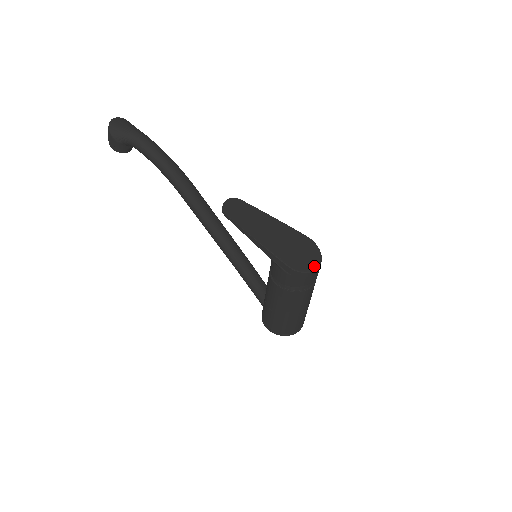
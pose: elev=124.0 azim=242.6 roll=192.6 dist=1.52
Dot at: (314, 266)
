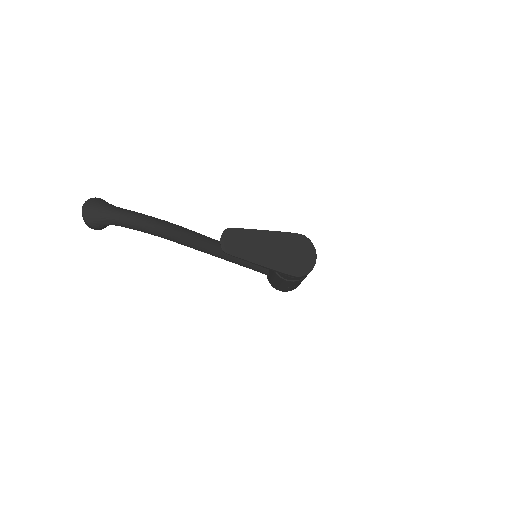
Dot at: (312, 263)
